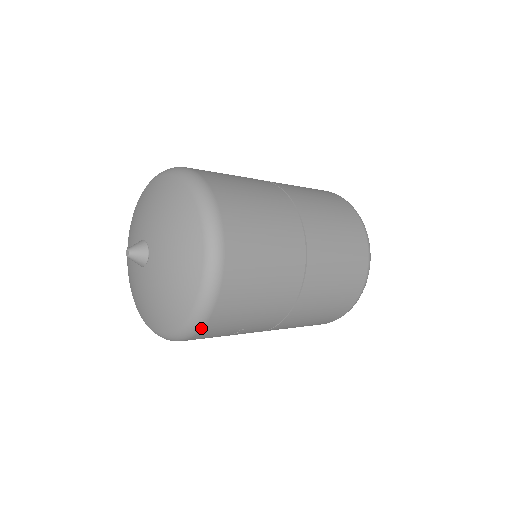
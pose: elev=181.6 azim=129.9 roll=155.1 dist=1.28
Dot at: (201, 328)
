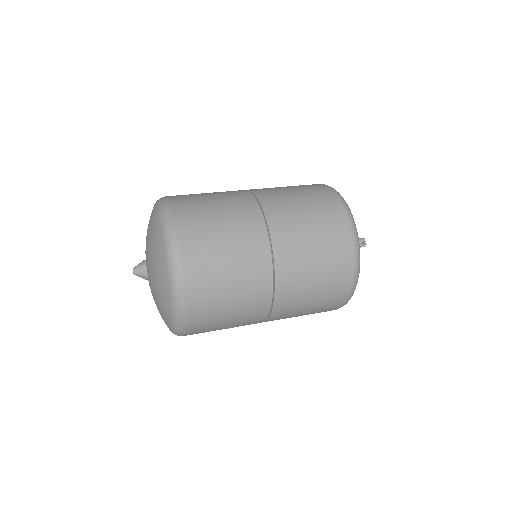
Dot at: (185, 333)
